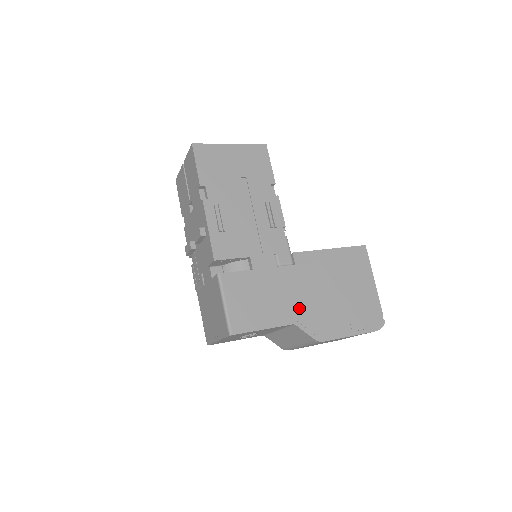
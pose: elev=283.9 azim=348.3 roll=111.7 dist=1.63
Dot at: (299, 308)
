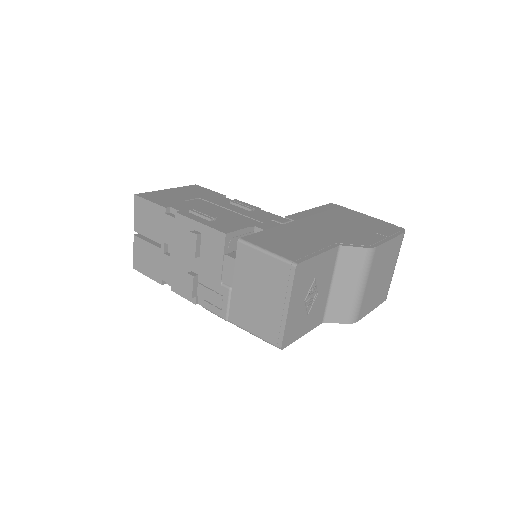
Dot at: (330, 237)
